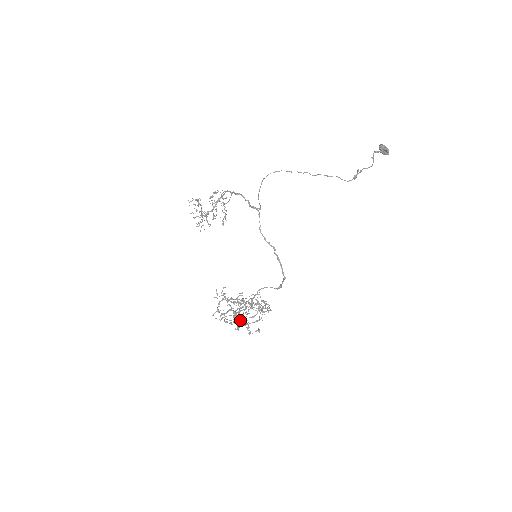
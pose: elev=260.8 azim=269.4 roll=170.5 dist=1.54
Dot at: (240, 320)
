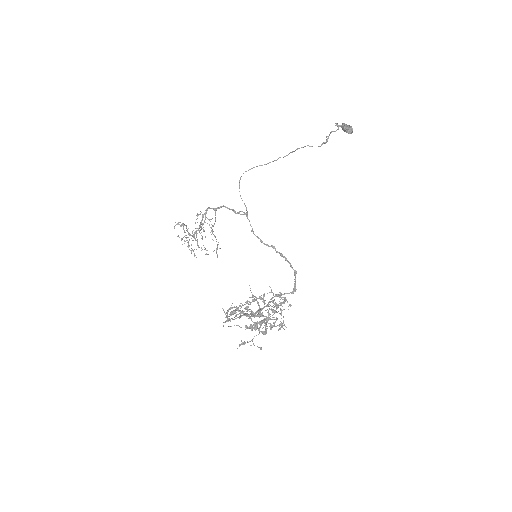
Dot at: (257, 322)
